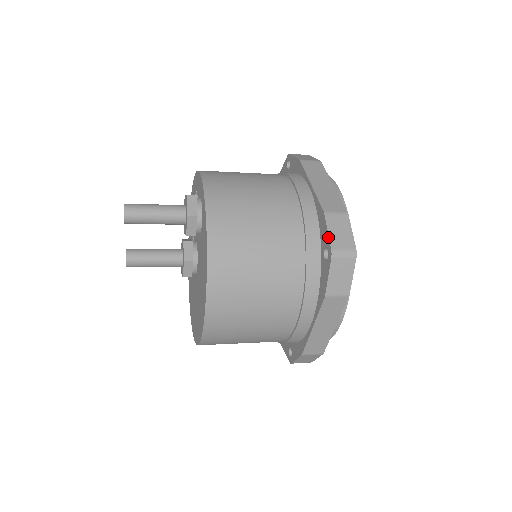
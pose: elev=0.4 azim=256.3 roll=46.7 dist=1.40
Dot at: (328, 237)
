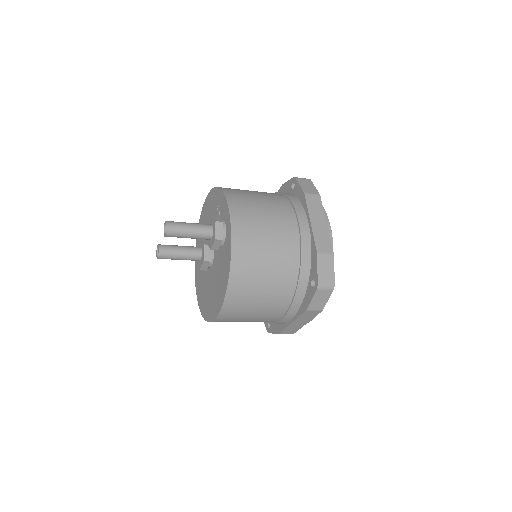
Dot at: (317, 274)
